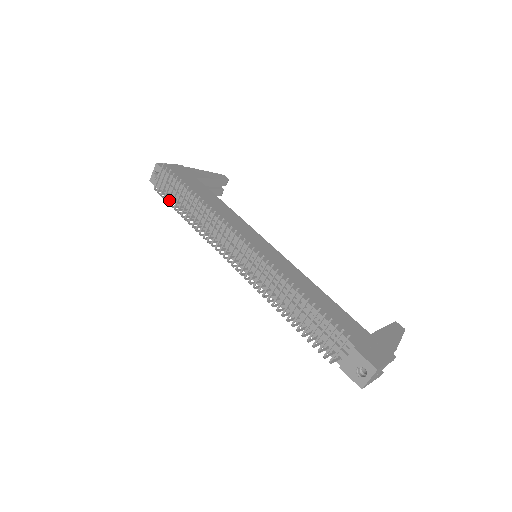
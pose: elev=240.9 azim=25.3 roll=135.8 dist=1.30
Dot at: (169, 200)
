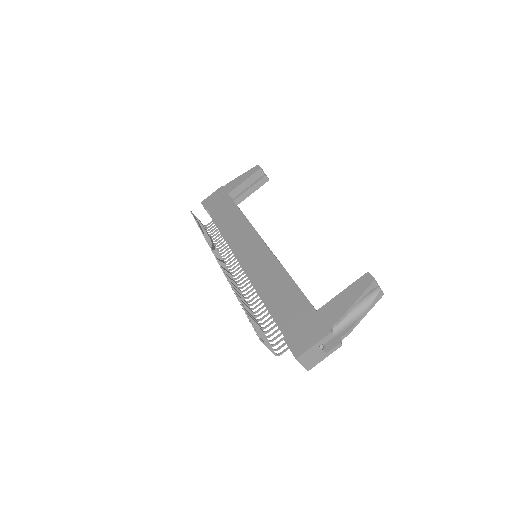
Dot at: (212, 230)
